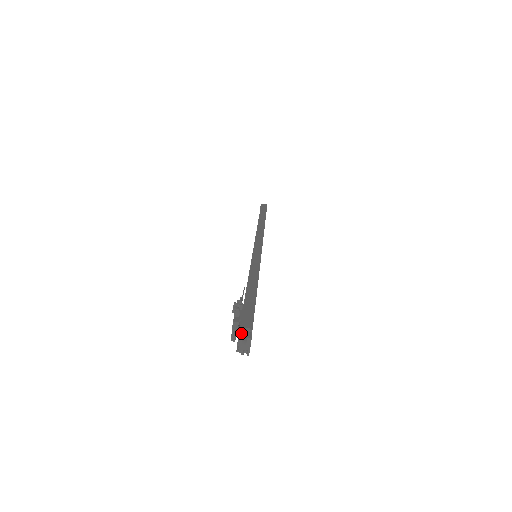
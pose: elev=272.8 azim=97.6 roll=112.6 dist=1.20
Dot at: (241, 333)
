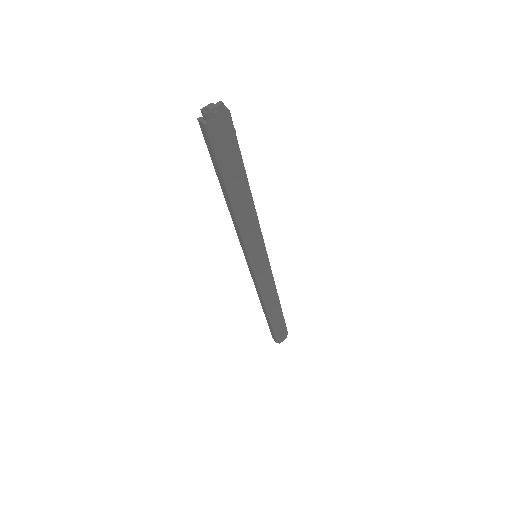
Dot at: occluded
